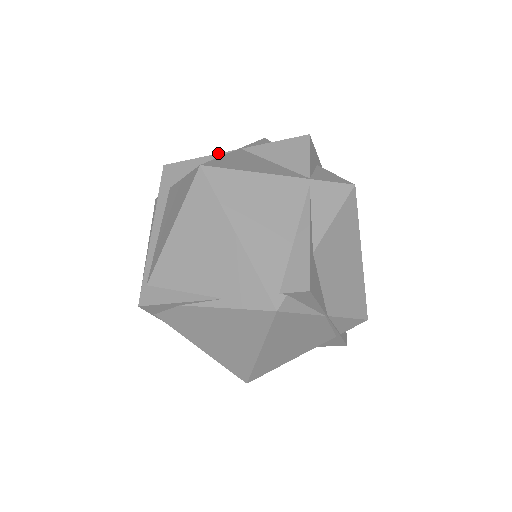
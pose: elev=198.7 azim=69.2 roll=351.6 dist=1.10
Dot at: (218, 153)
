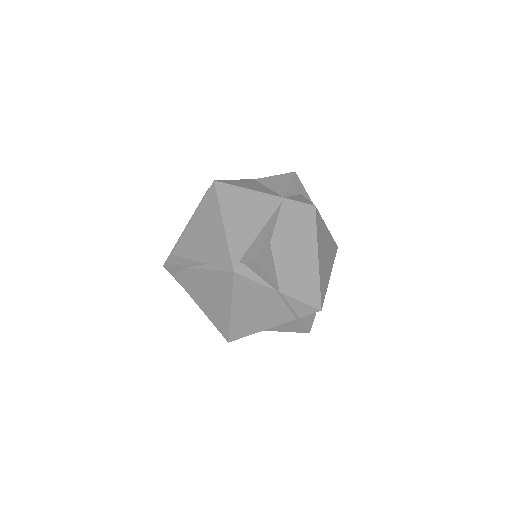
Dot at: occluded
